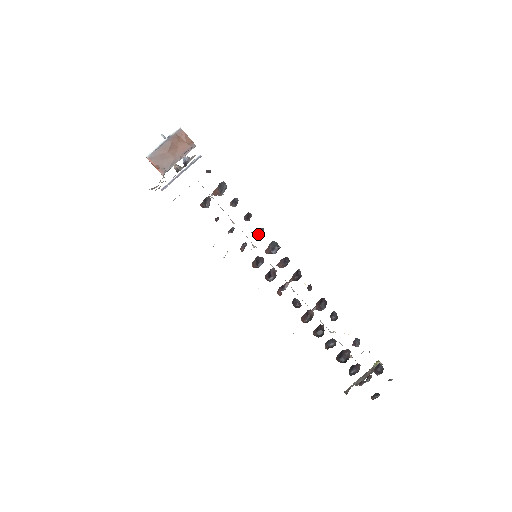
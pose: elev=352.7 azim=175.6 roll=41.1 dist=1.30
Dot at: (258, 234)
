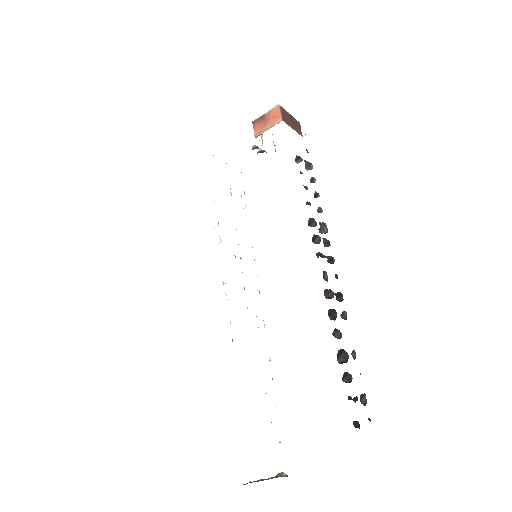
Dot at: (317, 210)
